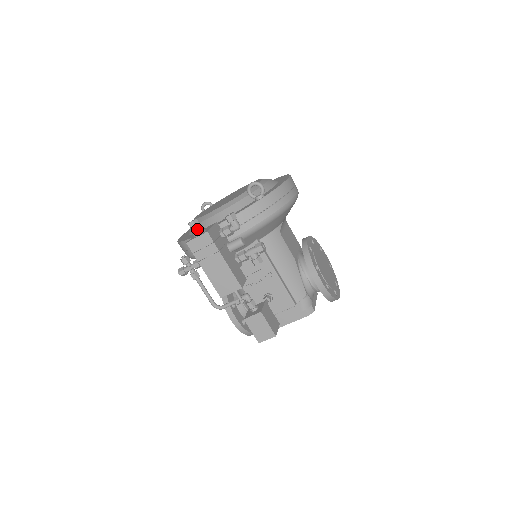
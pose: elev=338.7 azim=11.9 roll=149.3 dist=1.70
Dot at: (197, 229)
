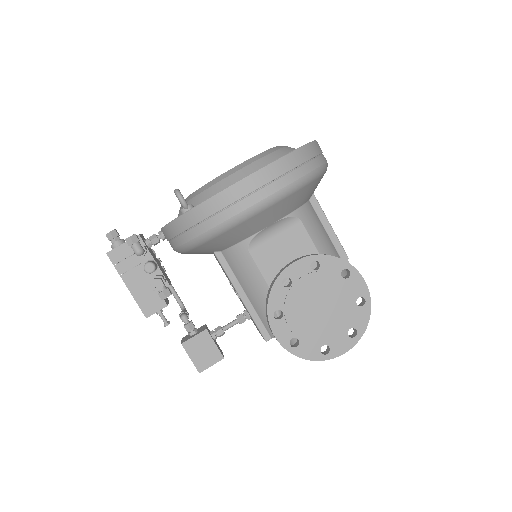
Dot at: (112, 243)
